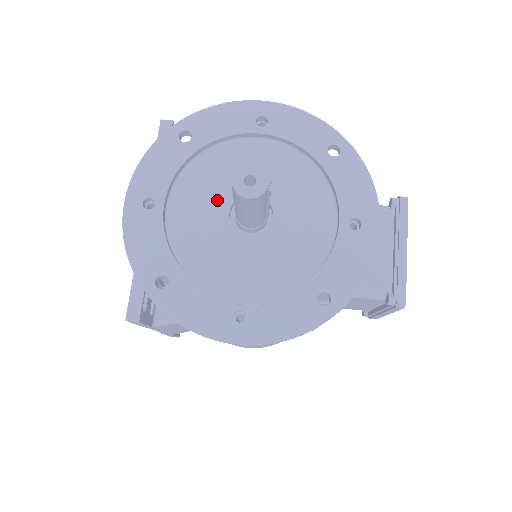
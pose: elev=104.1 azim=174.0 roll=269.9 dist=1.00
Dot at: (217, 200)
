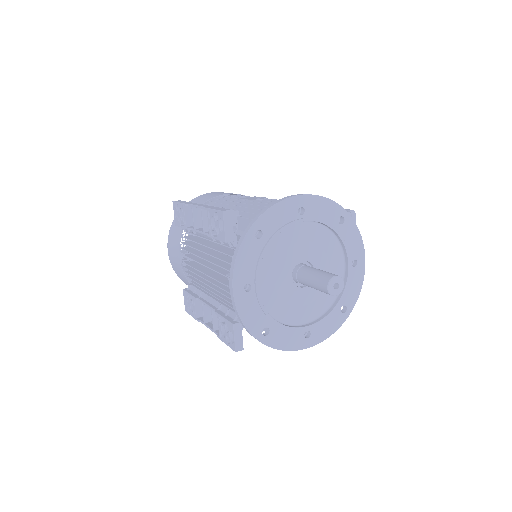
Dot at: (284, 271)
